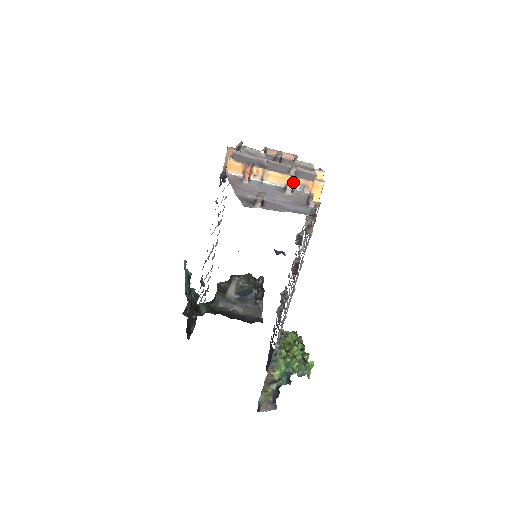
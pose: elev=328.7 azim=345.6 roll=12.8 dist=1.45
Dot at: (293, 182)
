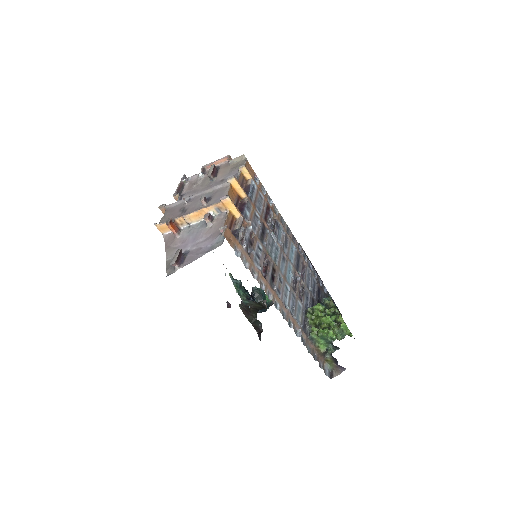
Dot at: (209, 211)
